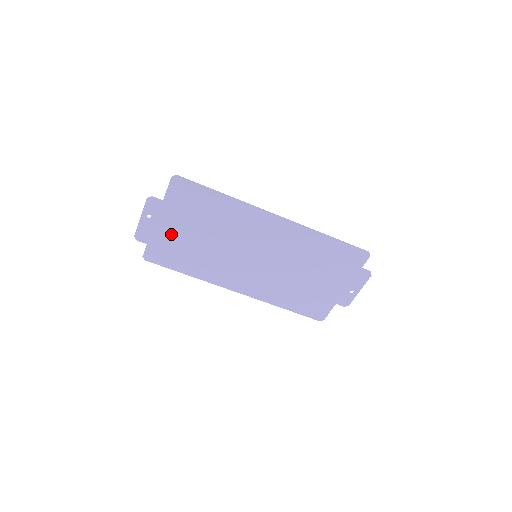
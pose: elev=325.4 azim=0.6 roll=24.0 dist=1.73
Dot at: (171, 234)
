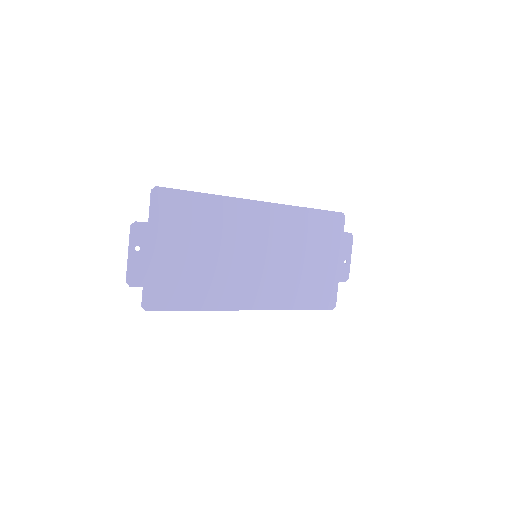
Dot at: (167, 262)
